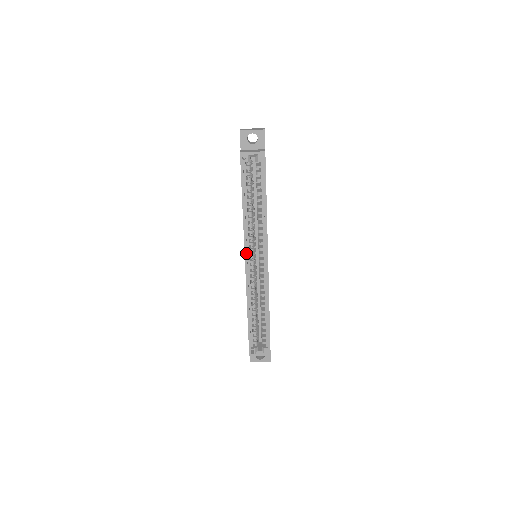
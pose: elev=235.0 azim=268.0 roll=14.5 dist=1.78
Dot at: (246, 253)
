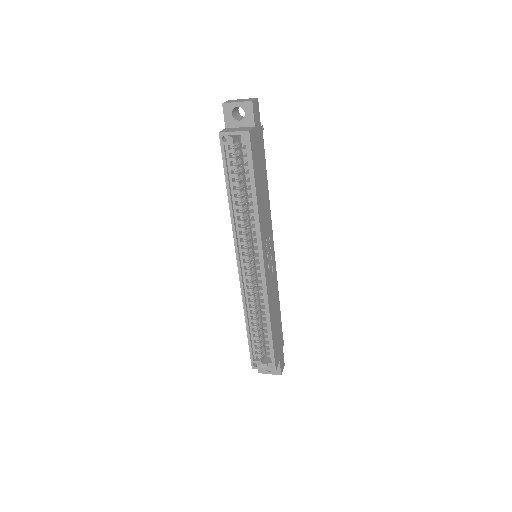
Dot at: (237, 254)
